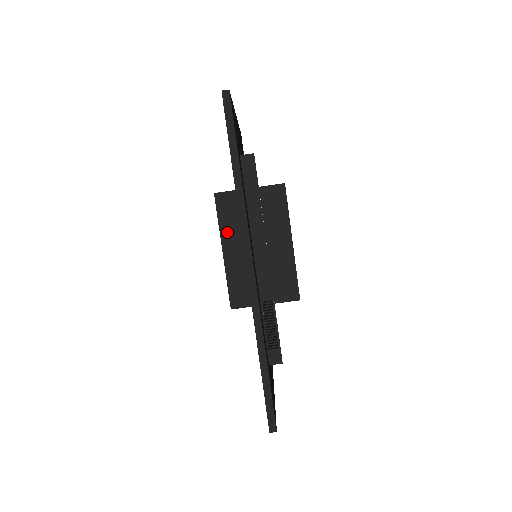
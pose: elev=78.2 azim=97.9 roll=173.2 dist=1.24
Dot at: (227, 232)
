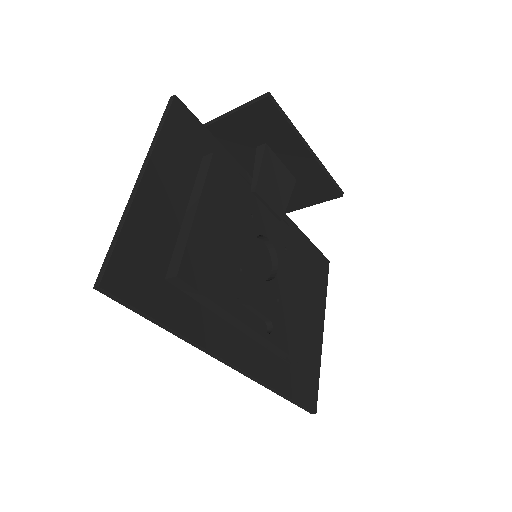
Dot at: occluded
